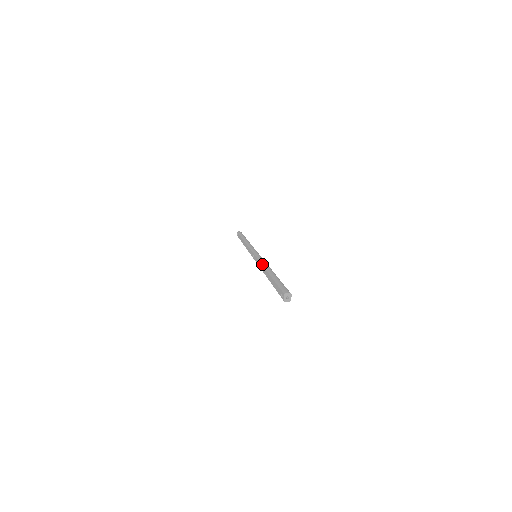
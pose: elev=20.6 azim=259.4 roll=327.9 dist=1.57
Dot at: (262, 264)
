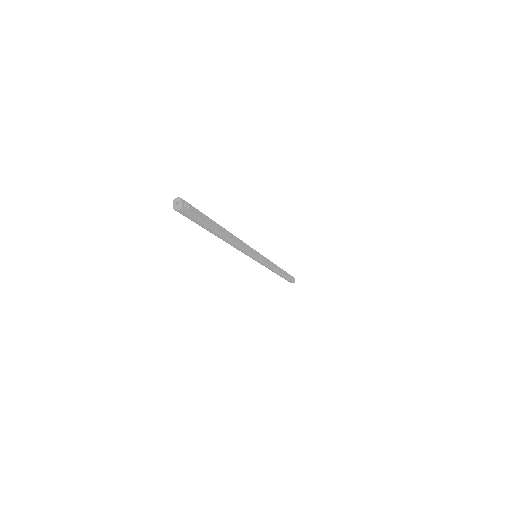
Dot at: occluded
